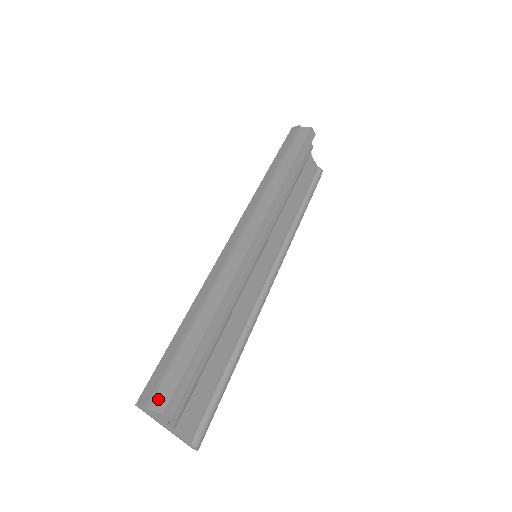
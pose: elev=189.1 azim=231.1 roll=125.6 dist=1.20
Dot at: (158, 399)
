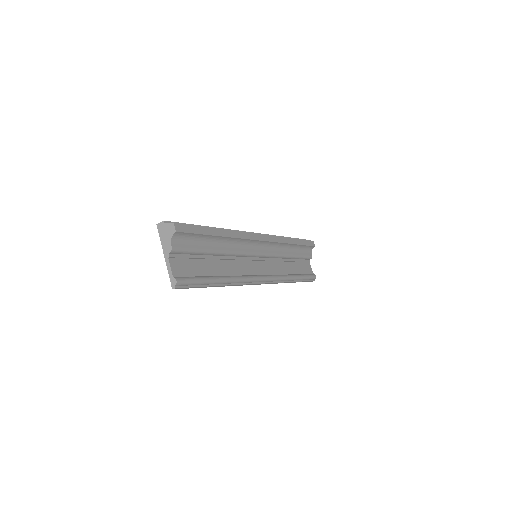
Dot at: occluded
